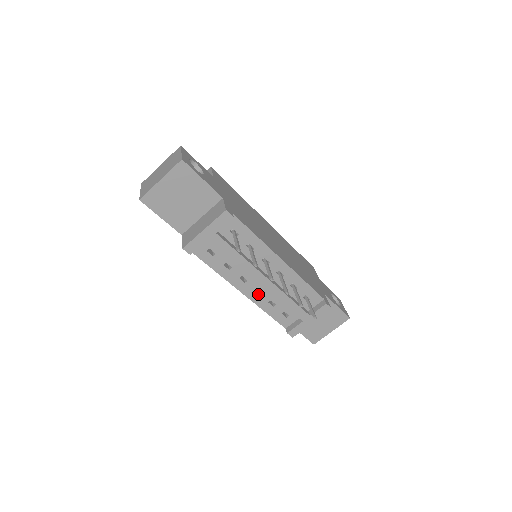
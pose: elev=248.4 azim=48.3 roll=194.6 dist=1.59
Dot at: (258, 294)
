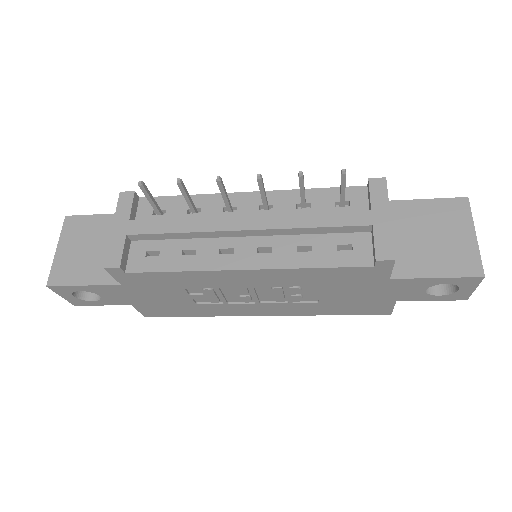
Dot at: (269, 253)
